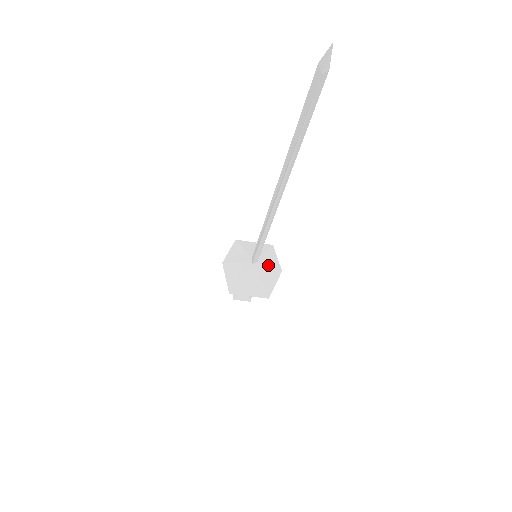
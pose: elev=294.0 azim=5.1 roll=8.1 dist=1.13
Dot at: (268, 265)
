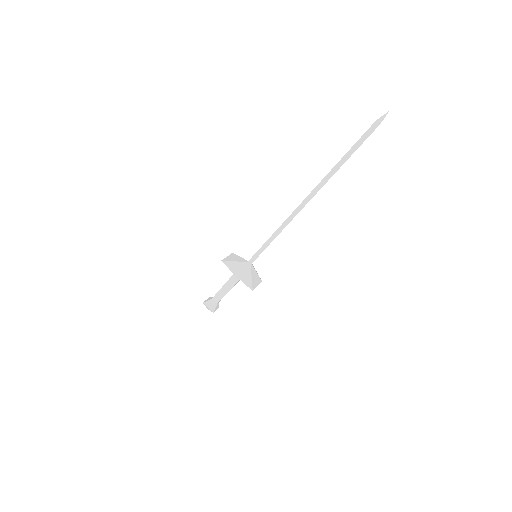
Dot at: occluded
